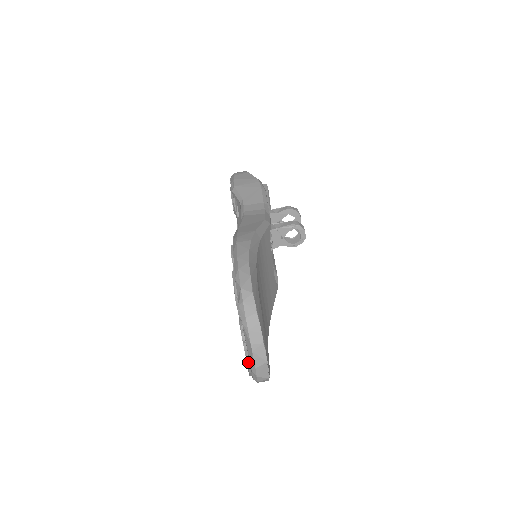
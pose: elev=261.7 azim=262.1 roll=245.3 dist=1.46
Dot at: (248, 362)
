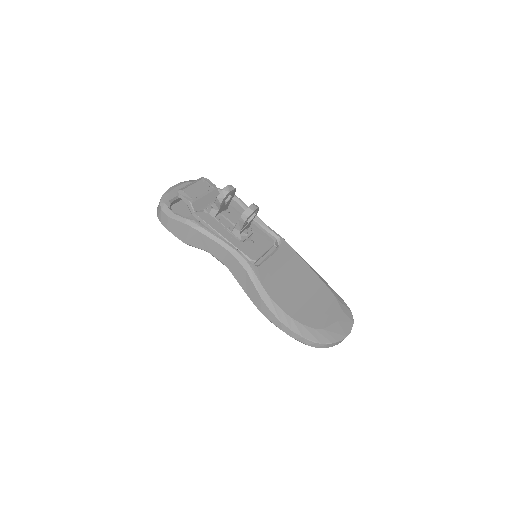
Dot at: occluded
